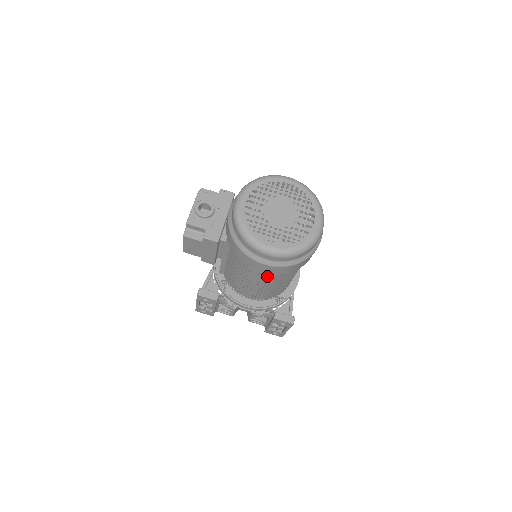
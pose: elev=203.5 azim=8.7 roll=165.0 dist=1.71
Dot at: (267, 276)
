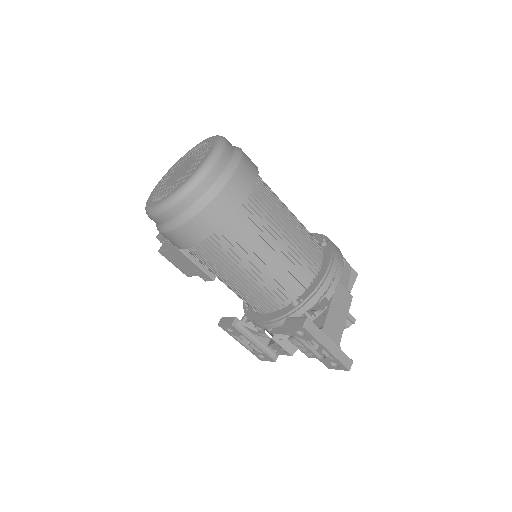
Dot at: (208, 255)
